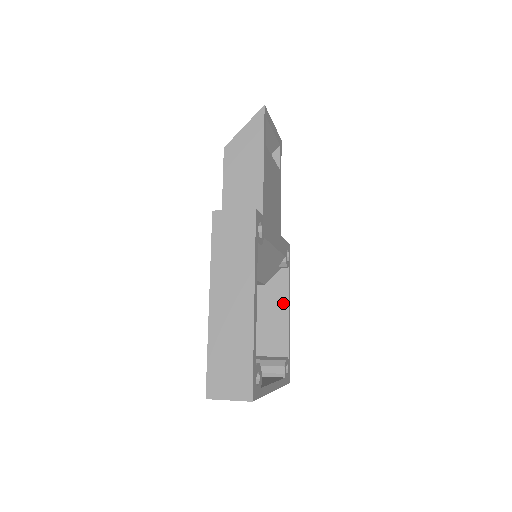
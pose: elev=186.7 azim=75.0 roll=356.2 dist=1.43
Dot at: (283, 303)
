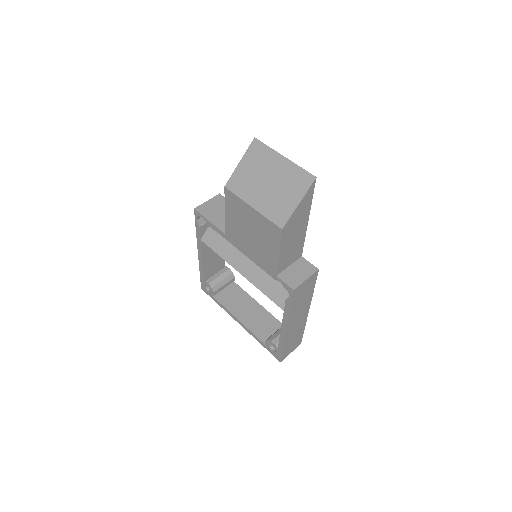
Dot at: occluded
